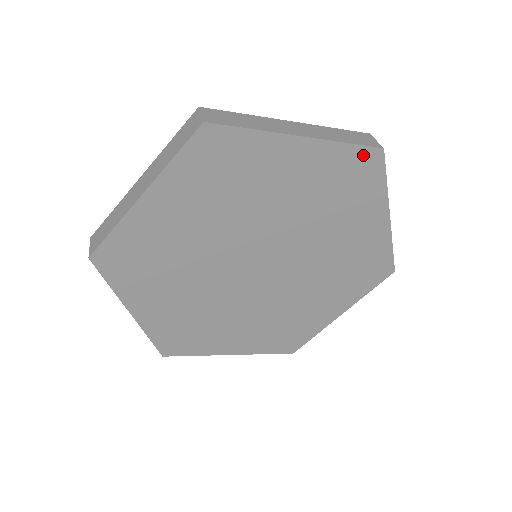
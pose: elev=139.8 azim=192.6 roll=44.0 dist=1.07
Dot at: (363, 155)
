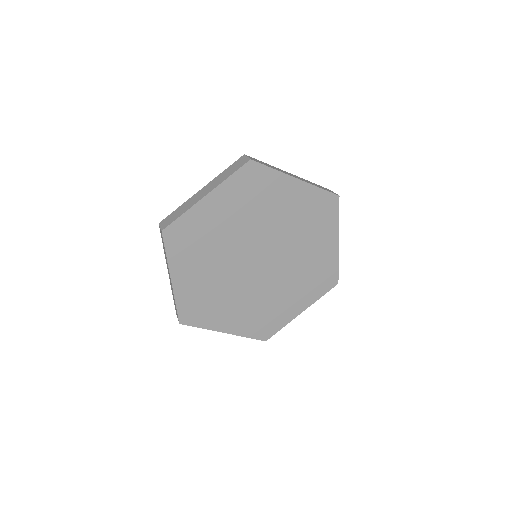
Dot at: (328, 197)
